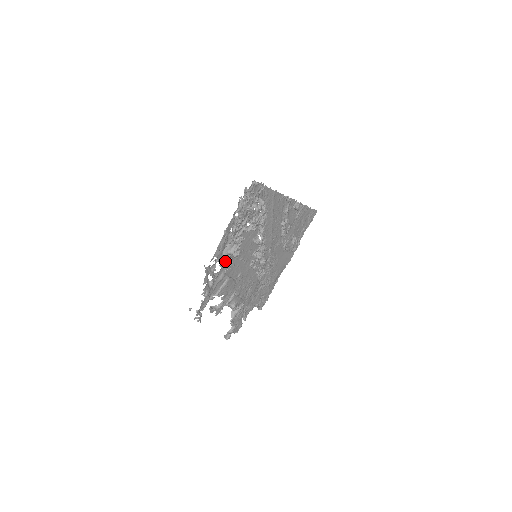
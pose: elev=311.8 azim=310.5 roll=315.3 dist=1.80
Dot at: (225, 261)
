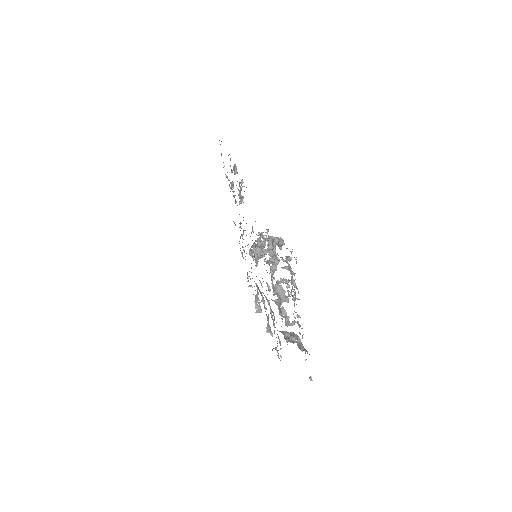
Dot at: (281, 312)
